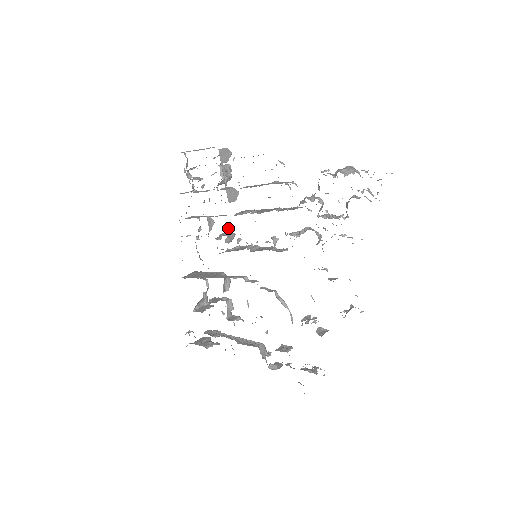
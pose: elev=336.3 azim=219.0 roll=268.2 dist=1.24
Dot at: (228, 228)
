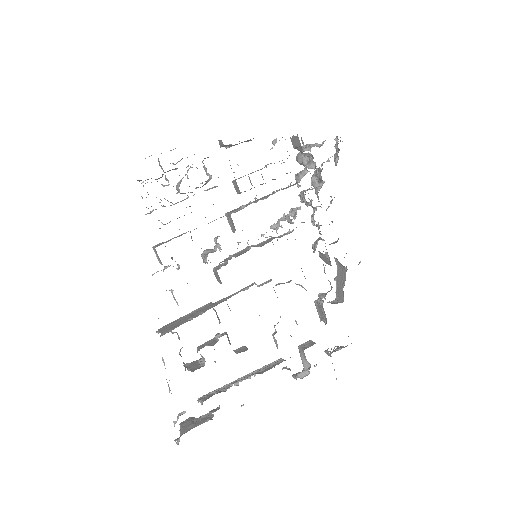
Dot at: (219, 236)
